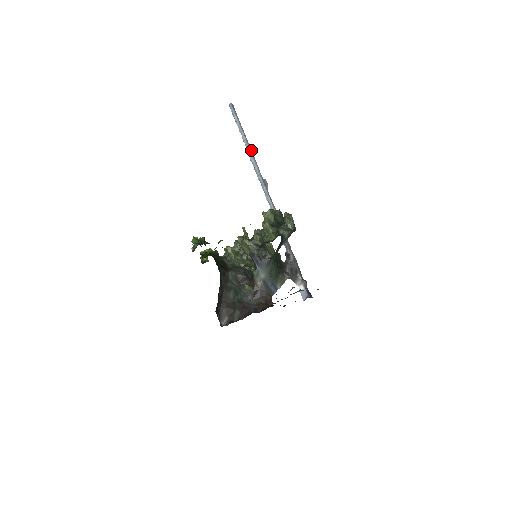
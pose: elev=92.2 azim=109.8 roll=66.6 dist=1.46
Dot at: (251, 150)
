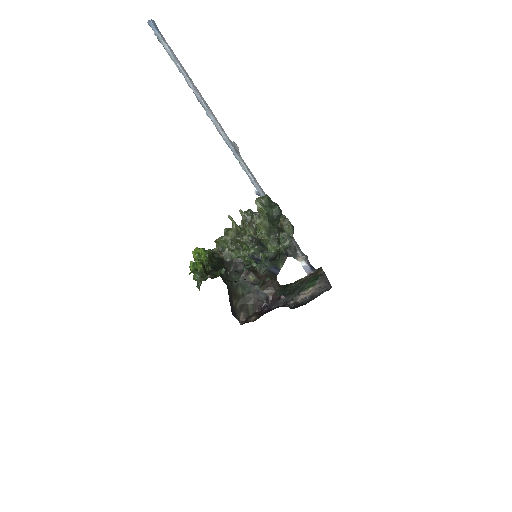
Dot at: (204, 100)
